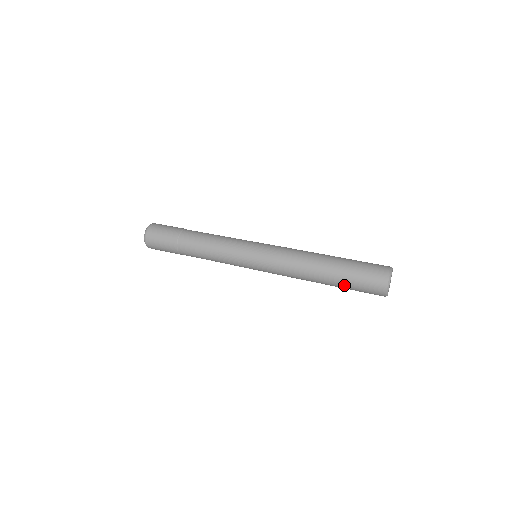
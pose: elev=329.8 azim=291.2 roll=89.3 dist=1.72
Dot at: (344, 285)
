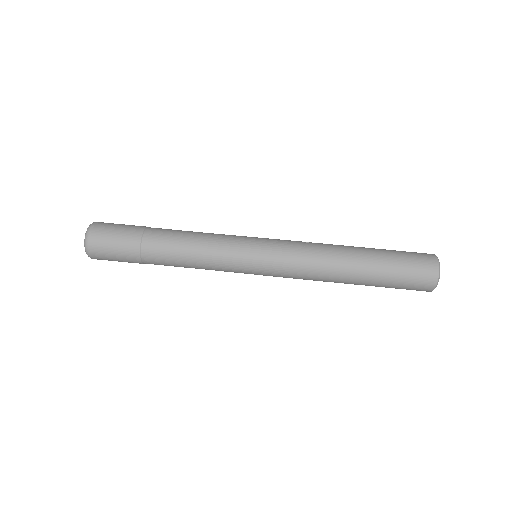
Dot at: occluded
